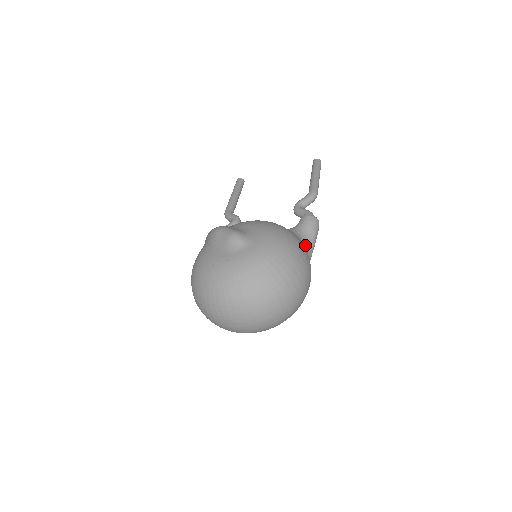
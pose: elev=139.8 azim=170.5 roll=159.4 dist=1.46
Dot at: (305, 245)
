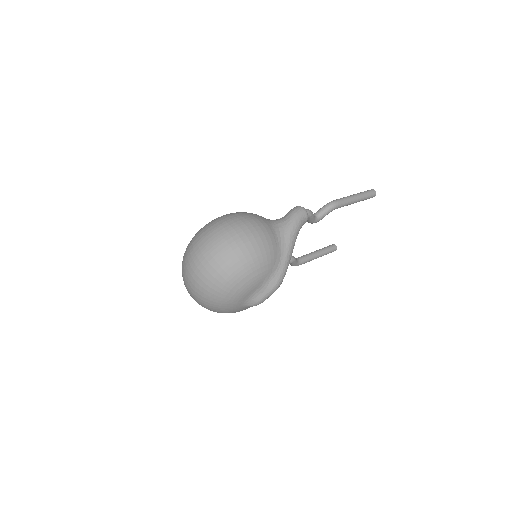
Dot at: (276, 224)
